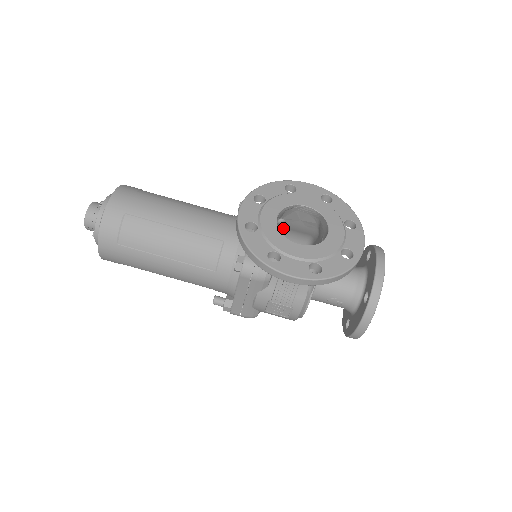
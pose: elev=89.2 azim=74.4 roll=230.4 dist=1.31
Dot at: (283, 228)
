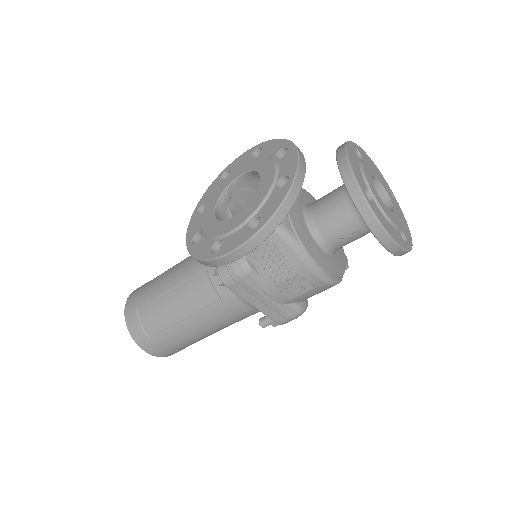
Dot at: occluded
